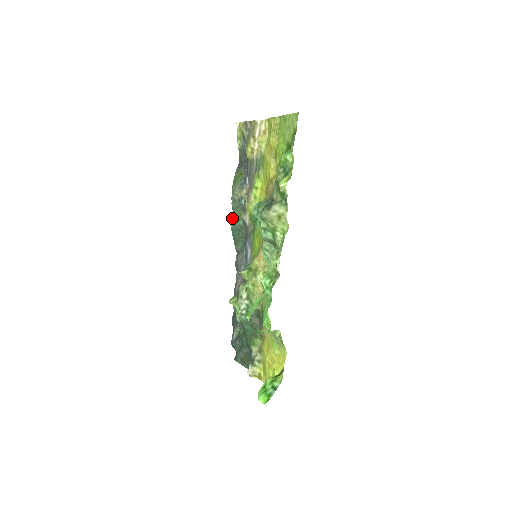
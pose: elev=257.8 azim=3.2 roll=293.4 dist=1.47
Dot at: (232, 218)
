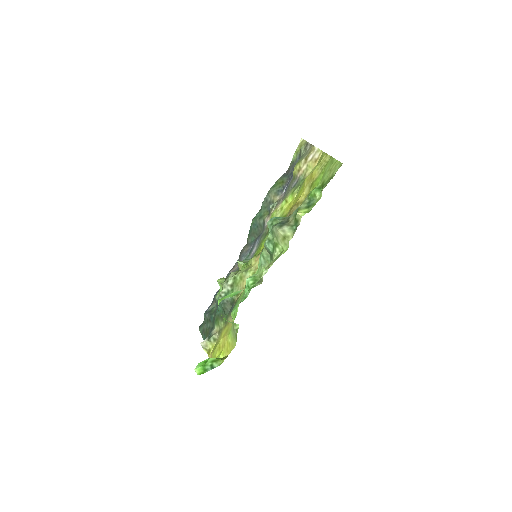
Dot at: (257, 214)
